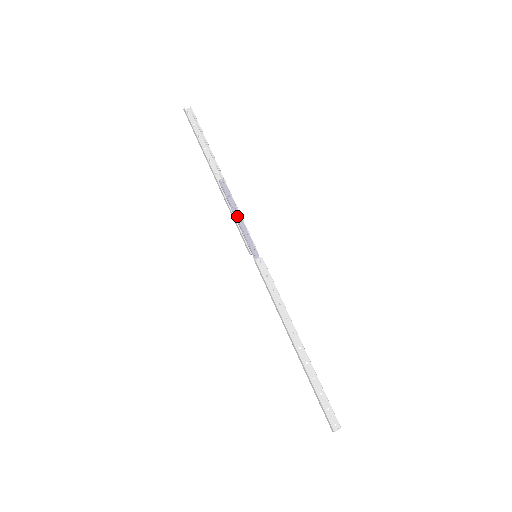
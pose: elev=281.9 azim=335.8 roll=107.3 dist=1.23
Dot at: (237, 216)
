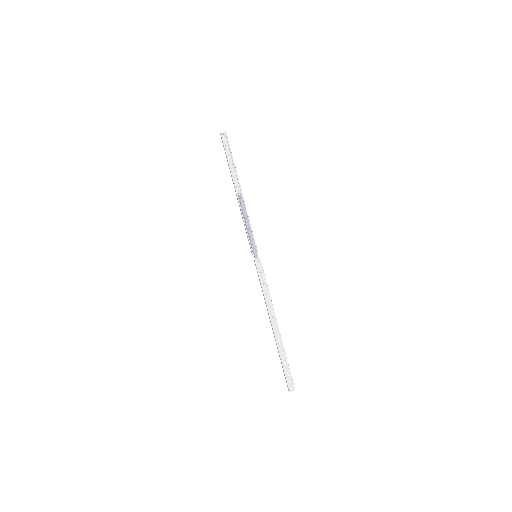
Dot at: (247, 224)
